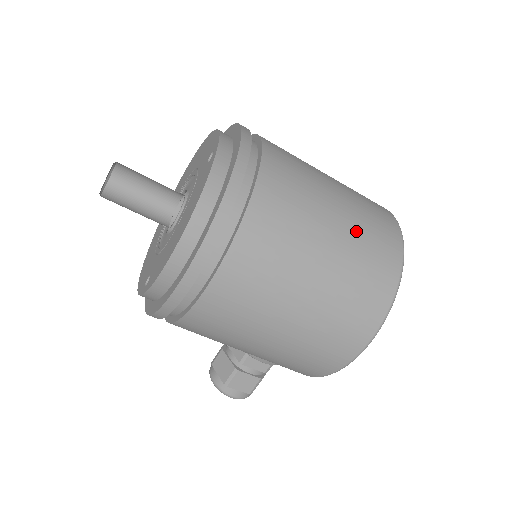
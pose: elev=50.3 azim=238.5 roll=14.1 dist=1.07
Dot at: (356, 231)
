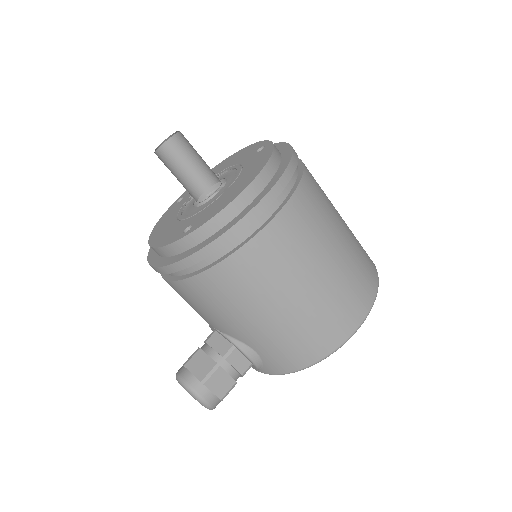
Dot at: (353, 235)
